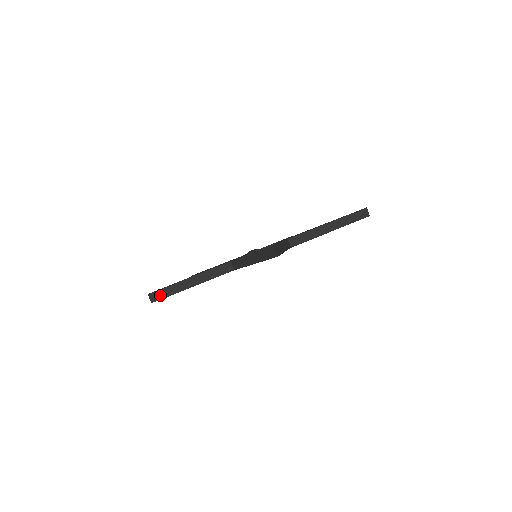
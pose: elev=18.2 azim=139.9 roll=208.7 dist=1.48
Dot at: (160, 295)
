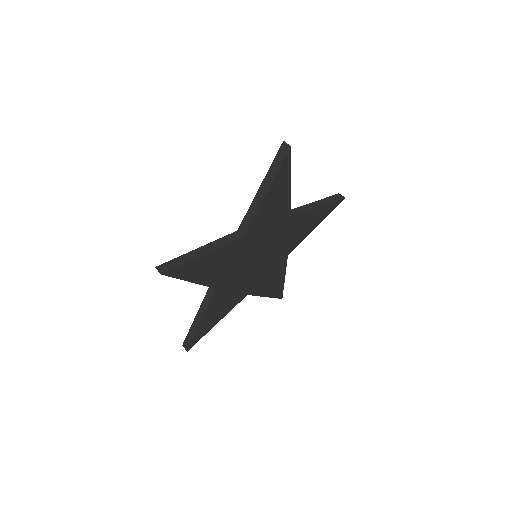
Dot at: (170, 266)
